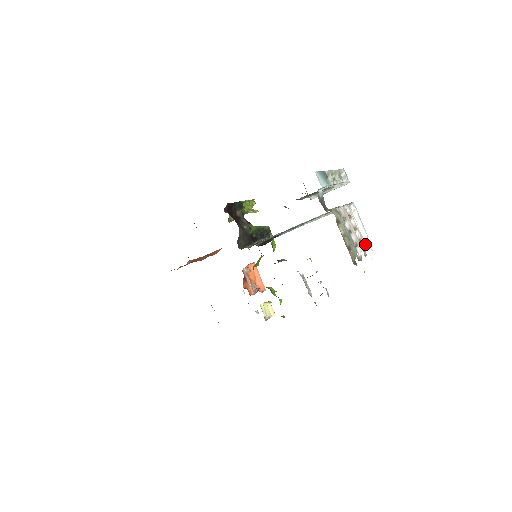
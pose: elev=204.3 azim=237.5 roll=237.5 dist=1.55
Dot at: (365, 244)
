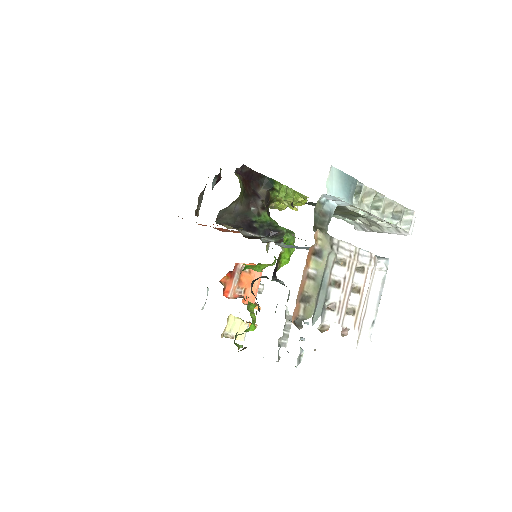
Dot at: (359, 321)
